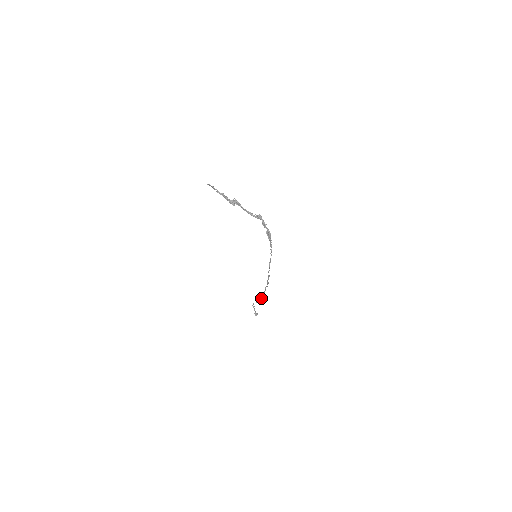
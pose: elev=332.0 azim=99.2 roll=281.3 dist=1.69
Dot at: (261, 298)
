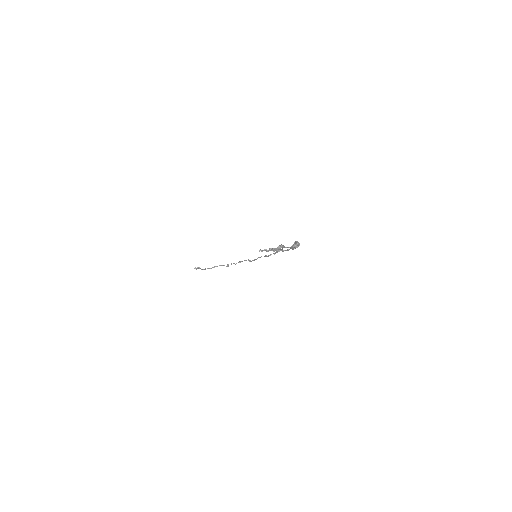
Dot at: (226, 266)
